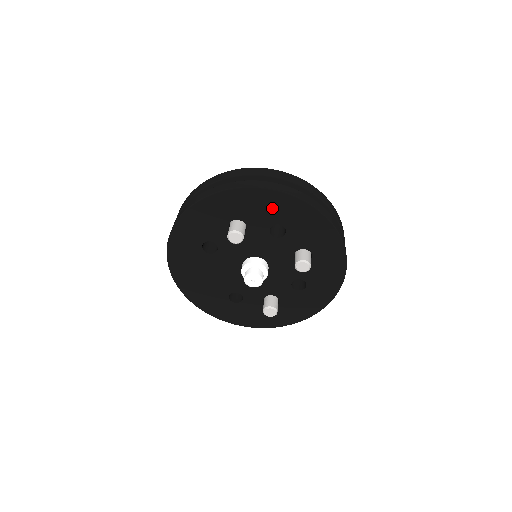
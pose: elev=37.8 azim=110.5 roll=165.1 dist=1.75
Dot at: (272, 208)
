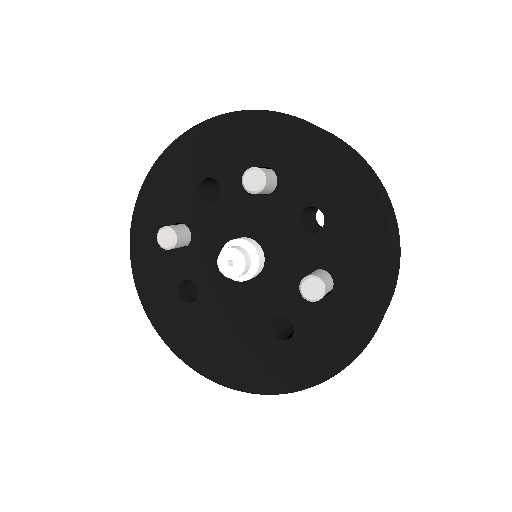
Dot at: (177, 176)
